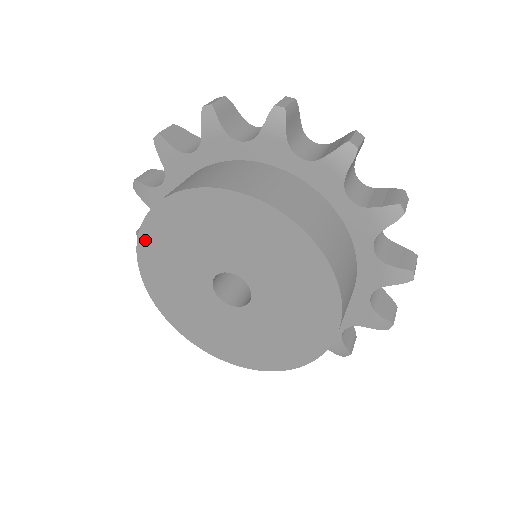
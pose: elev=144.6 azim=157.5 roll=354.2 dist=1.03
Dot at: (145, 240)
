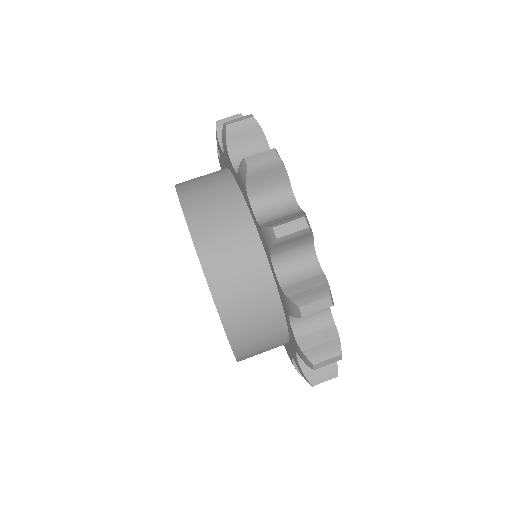
Dot at: occluded
